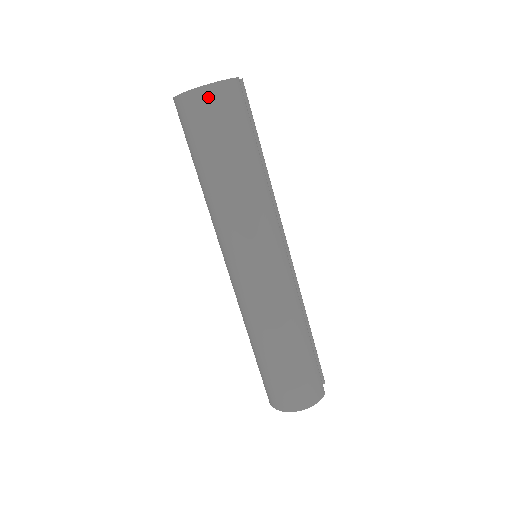
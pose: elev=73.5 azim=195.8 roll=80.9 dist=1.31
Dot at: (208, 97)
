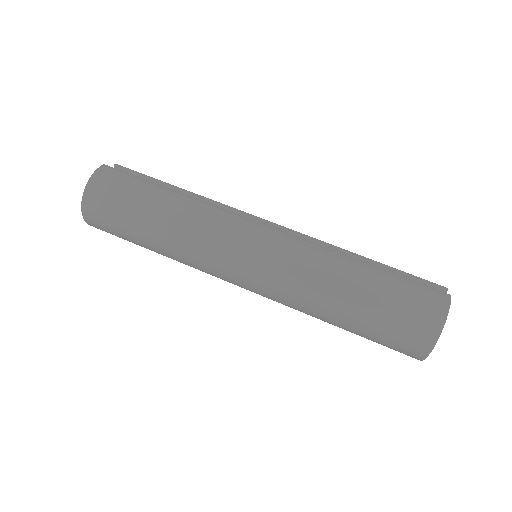
Dot at: (92, 196)
